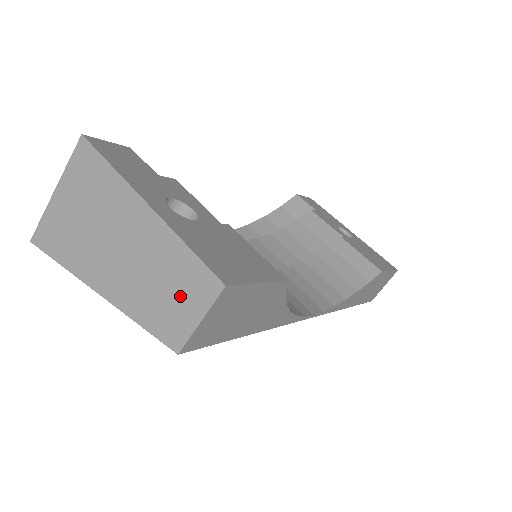
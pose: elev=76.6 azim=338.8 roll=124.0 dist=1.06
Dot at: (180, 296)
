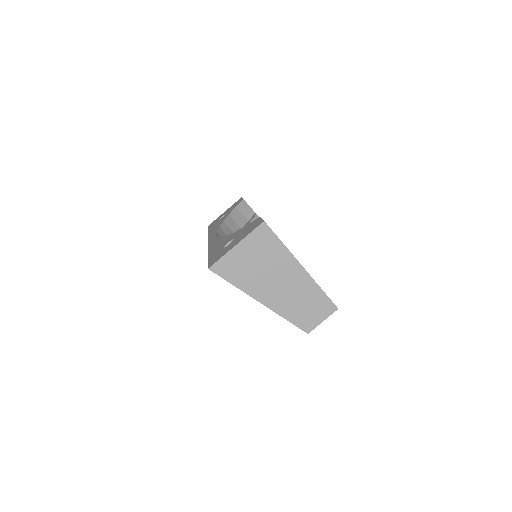
Dot at: (314, 310)
